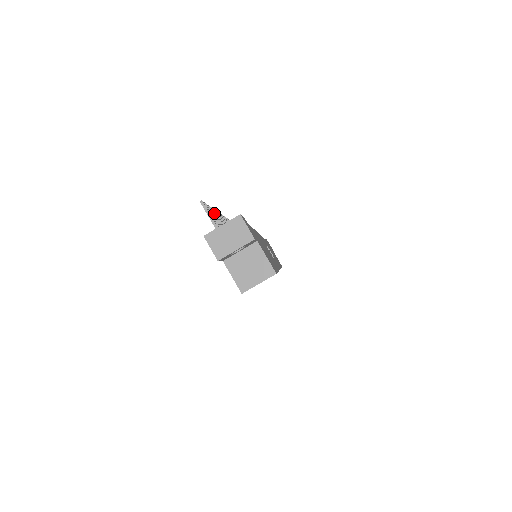
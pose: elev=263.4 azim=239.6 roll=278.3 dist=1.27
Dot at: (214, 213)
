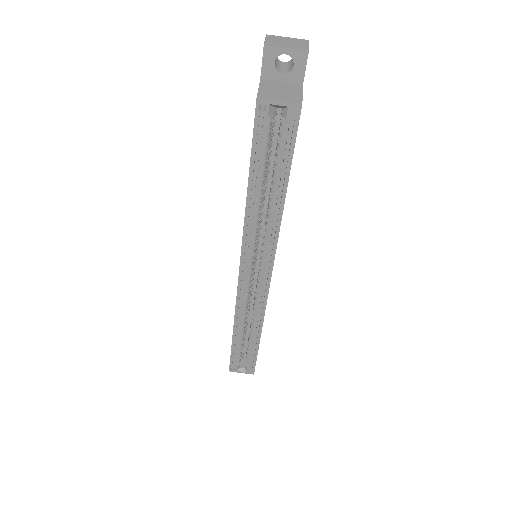
Dot at: occluded
